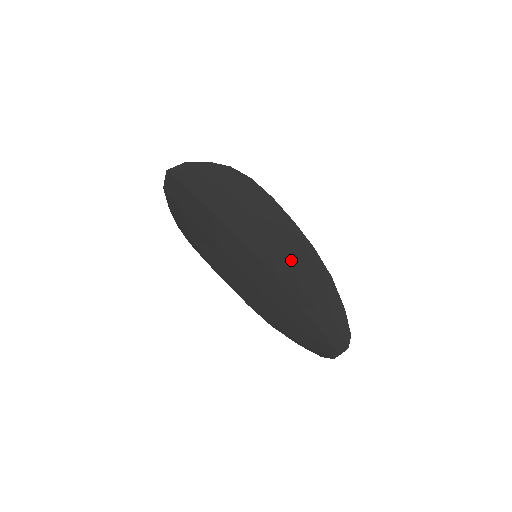
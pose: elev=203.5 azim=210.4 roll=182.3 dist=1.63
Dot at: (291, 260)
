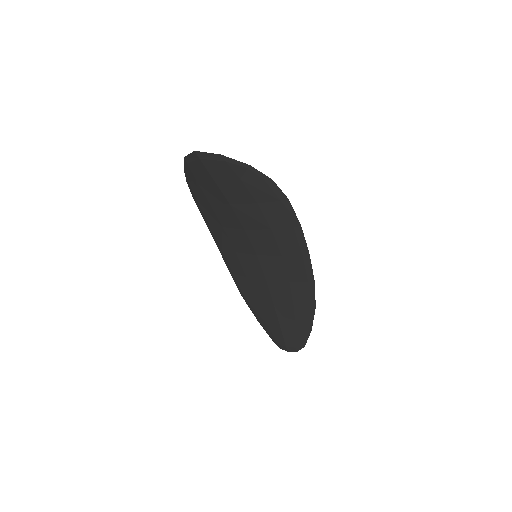
Dot at: (287, 278)
